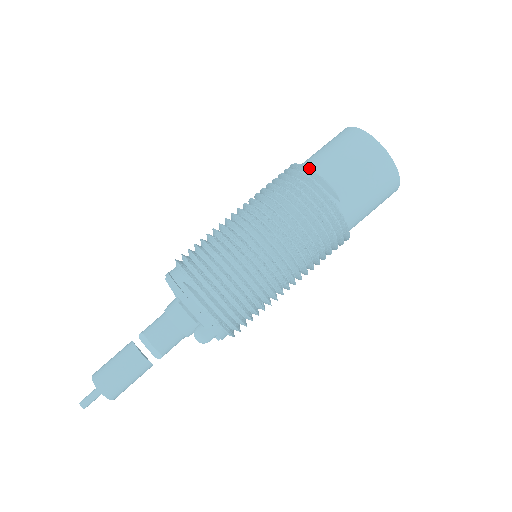
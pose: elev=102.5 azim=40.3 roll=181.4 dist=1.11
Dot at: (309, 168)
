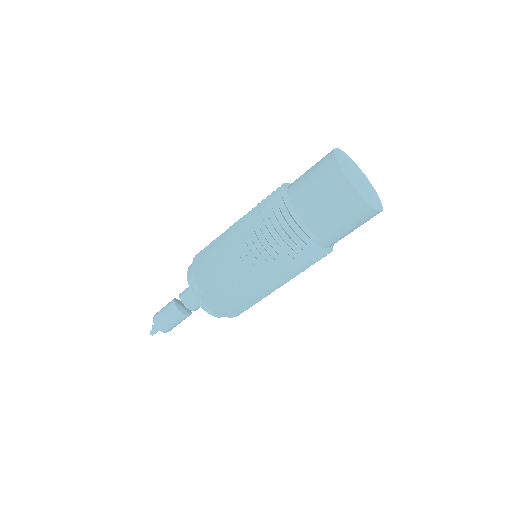
Dot at: (293, 208)
